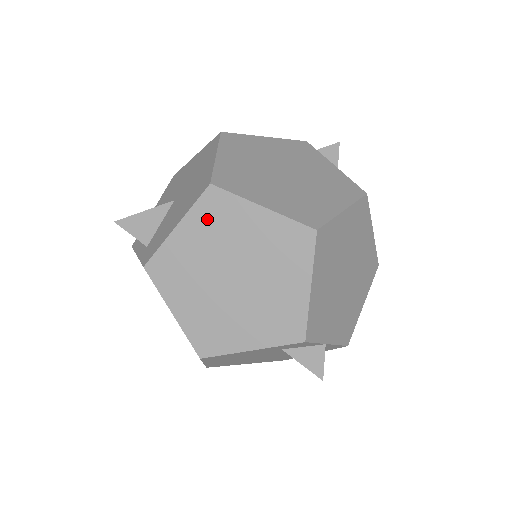
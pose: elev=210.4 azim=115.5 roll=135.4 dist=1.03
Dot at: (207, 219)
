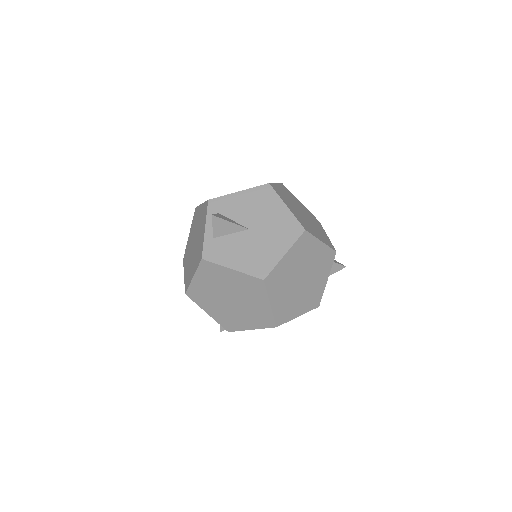
Dot at: (247, 283)
